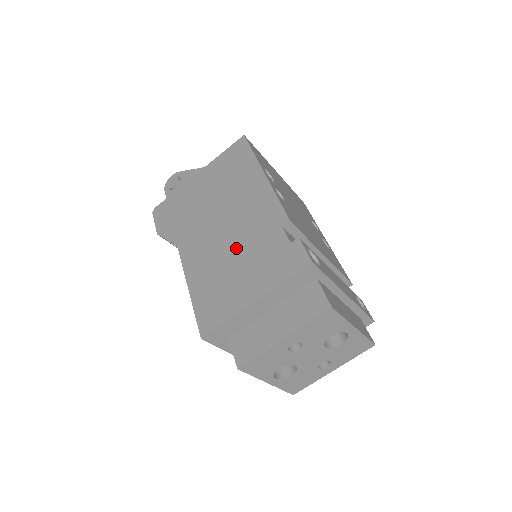
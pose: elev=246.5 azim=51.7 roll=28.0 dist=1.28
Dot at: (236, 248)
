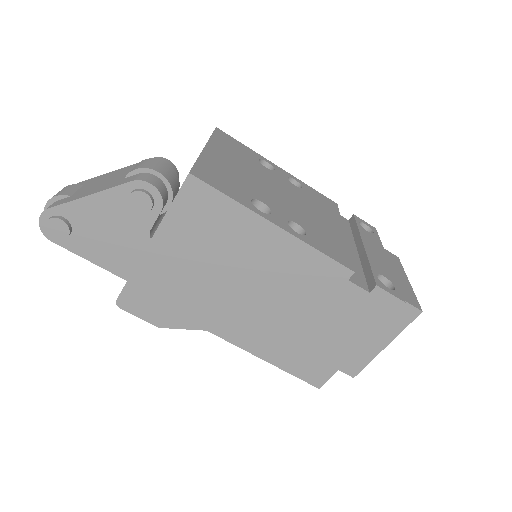
Dot at: (300, 314)
